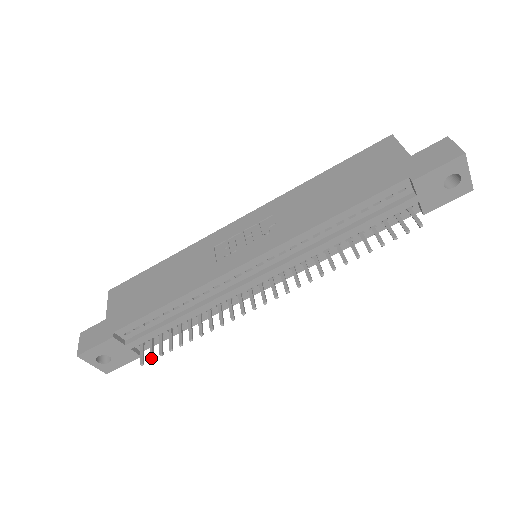
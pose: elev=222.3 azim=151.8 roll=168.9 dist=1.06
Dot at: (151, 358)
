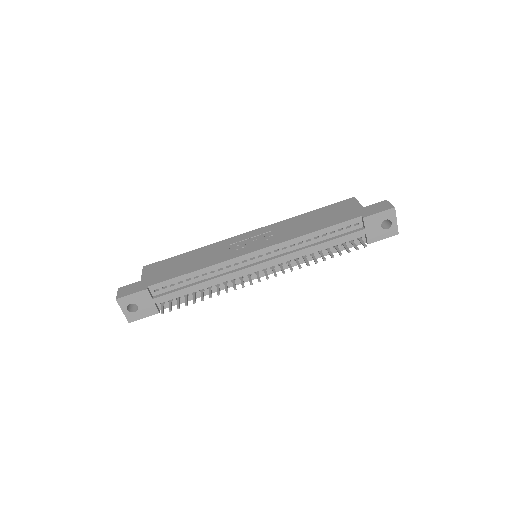
Dot at: (170, 309)
